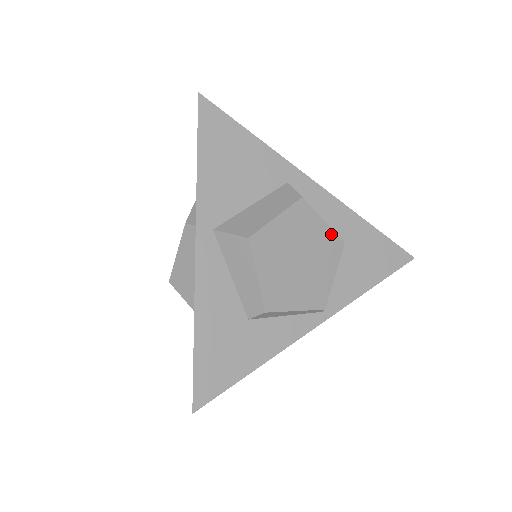
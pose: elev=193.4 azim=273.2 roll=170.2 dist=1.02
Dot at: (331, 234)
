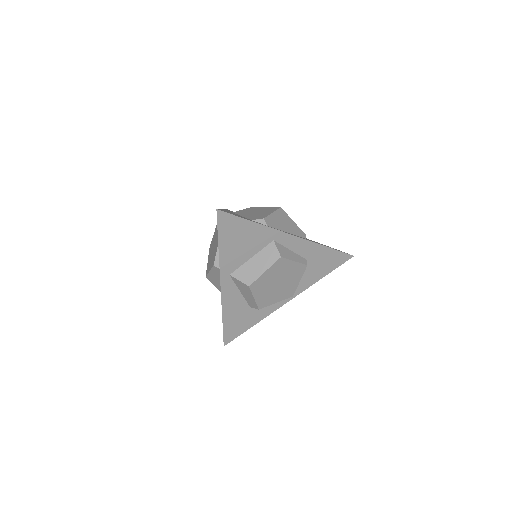
Dot at: (299, 265)
